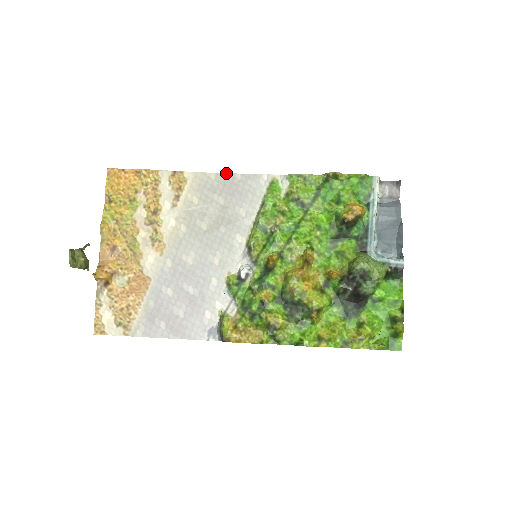
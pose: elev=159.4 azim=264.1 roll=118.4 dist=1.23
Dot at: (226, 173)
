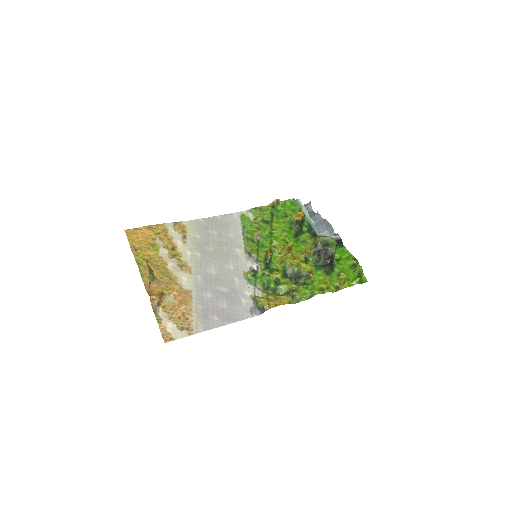
Dot at: (210, 217)
